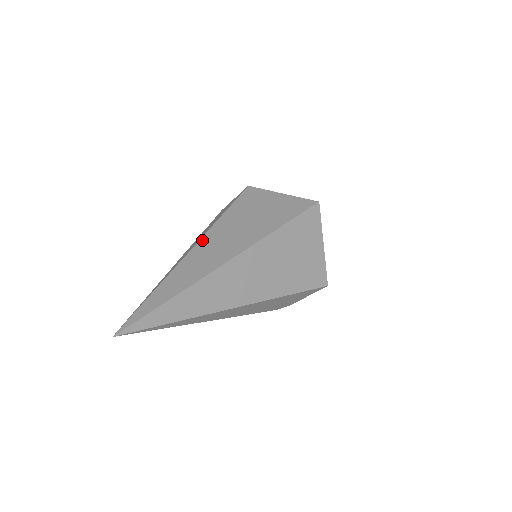
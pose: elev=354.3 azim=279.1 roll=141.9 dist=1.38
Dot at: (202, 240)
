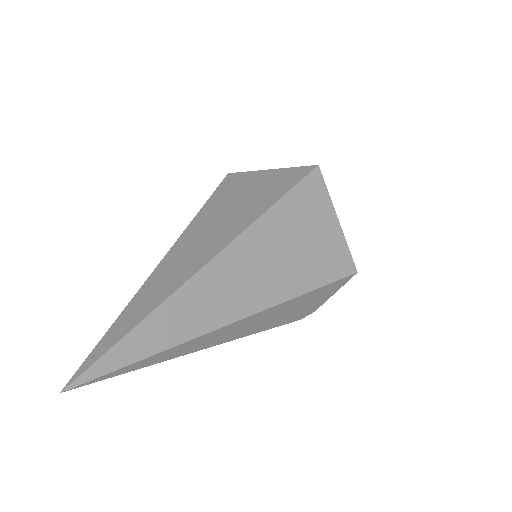
Dot at: (176, 244)
